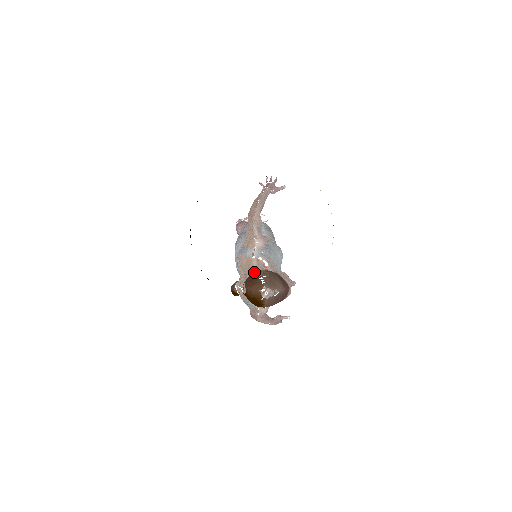
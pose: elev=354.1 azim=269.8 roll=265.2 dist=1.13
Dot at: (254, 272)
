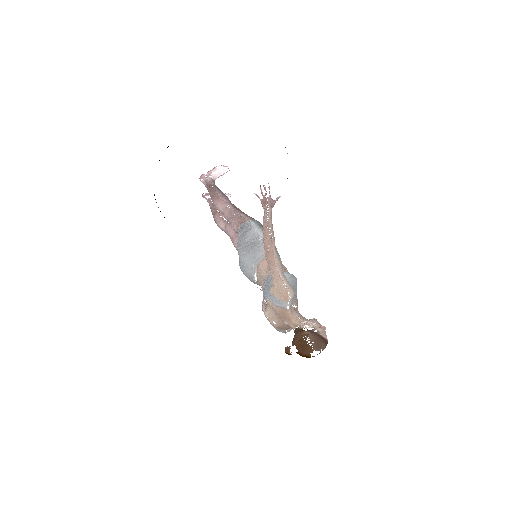
Dot at: (290, 319)
